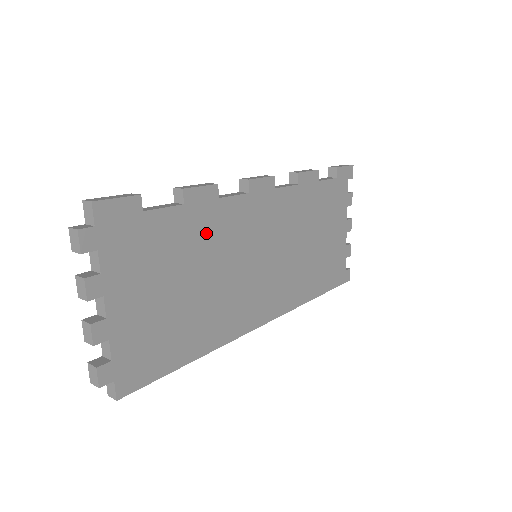
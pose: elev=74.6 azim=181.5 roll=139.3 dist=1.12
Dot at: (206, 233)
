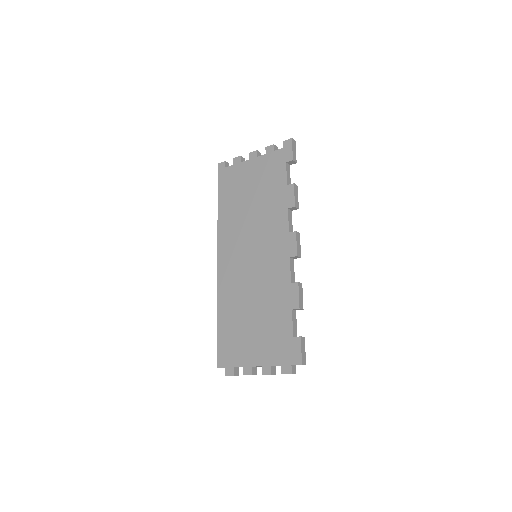
Dot at: occluded
